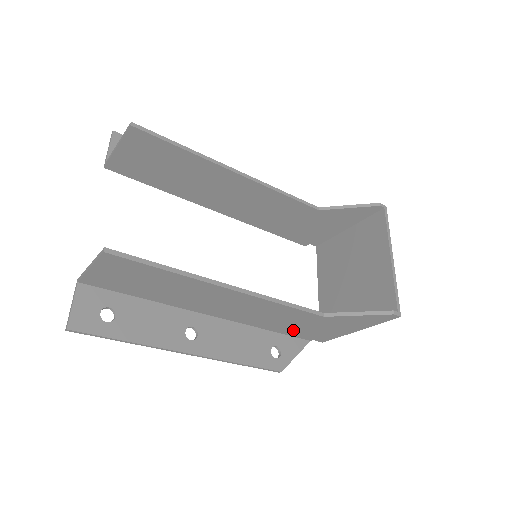
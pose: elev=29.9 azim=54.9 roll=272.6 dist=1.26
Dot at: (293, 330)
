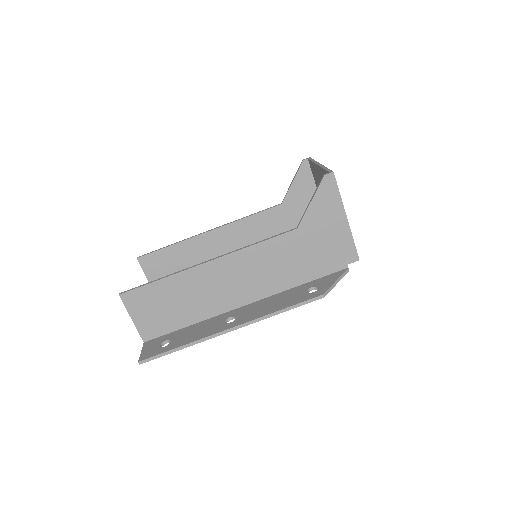
Dot at: (313, 267)
